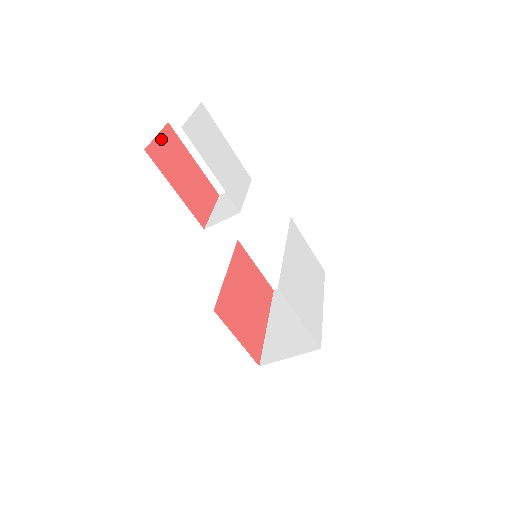
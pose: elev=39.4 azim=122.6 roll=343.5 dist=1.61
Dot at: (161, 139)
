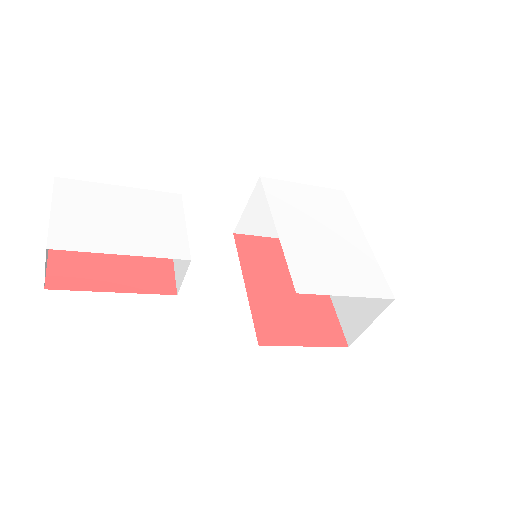
Dot at: (56, 250)
